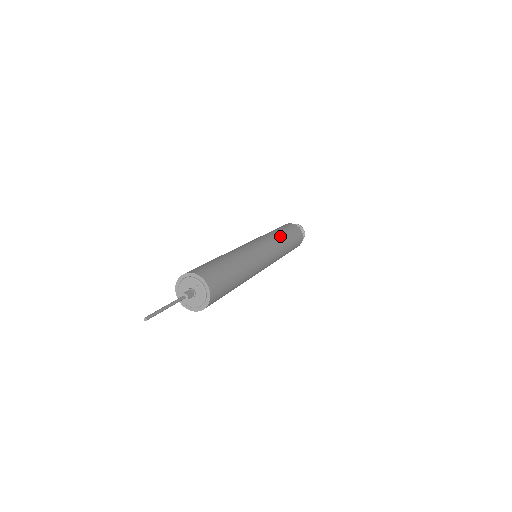
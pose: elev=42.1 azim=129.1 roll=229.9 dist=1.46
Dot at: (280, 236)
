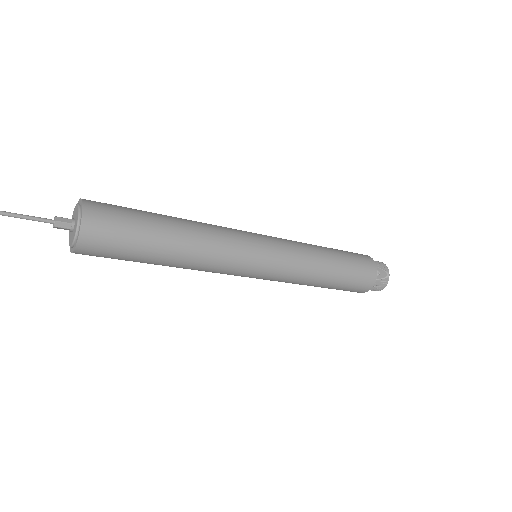
Dot at: (317, 254)
